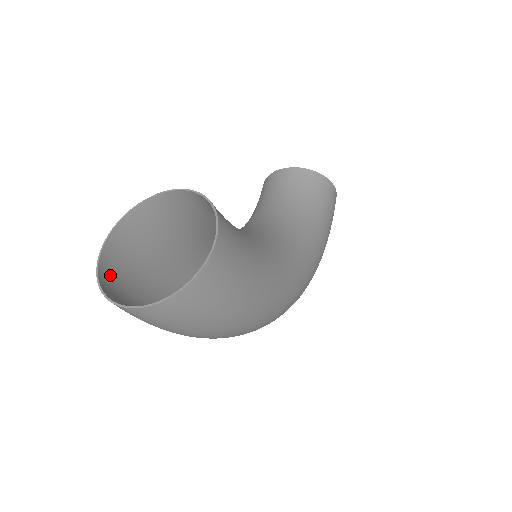
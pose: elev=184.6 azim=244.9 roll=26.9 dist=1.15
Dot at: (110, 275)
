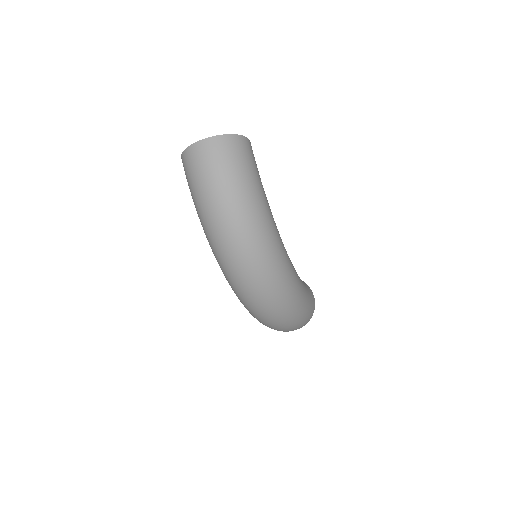
Dot at: occluded
